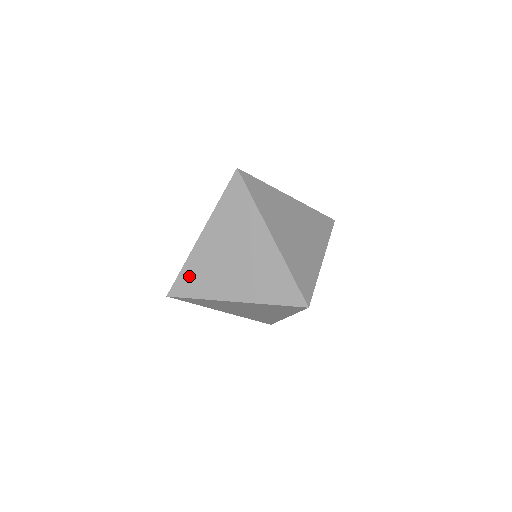
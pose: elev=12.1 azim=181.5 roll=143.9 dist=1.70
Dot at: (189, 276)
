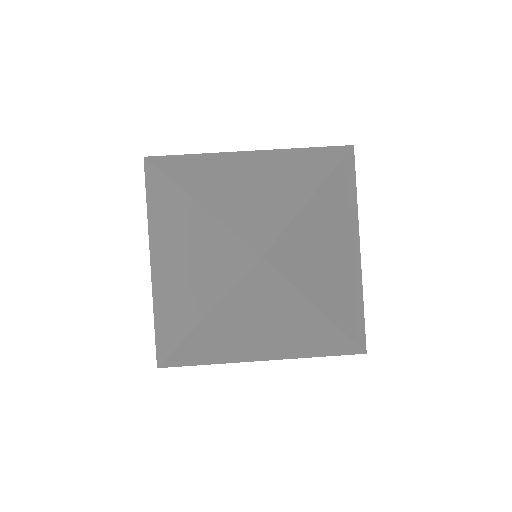
Dot at: (161, 324)
